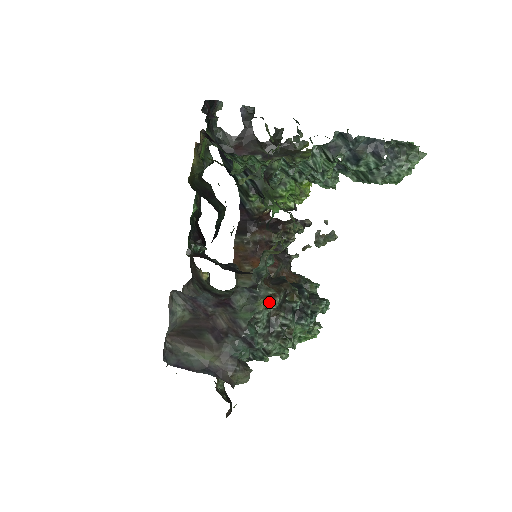
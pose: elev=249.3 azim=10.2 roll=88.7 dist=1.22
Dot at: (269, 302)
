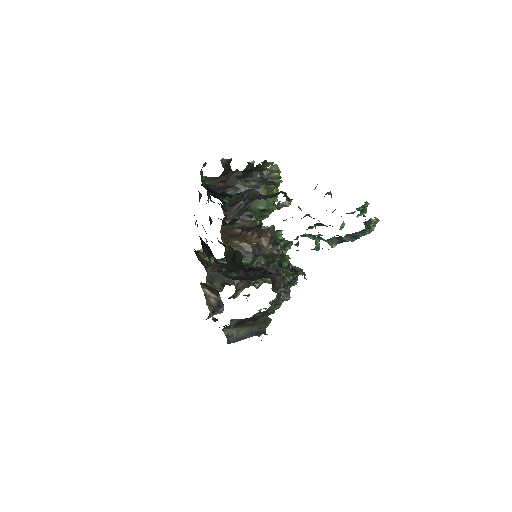
Dot at: (278, 289)
